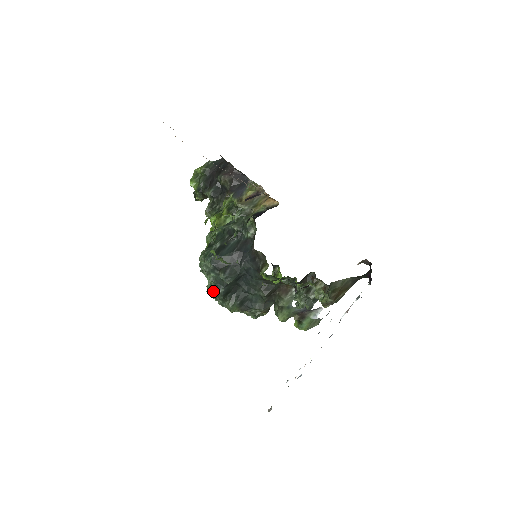
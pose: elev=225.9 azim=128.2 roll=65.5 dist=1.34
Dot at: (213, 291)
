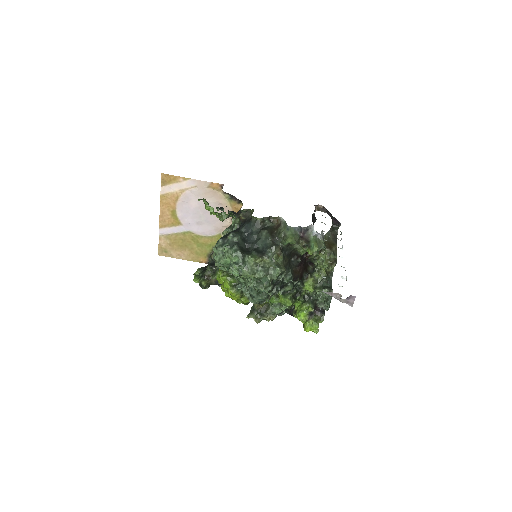
Dot at: (231, 253)
